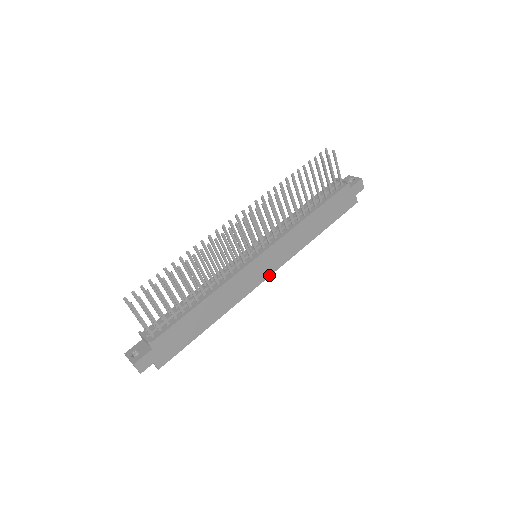
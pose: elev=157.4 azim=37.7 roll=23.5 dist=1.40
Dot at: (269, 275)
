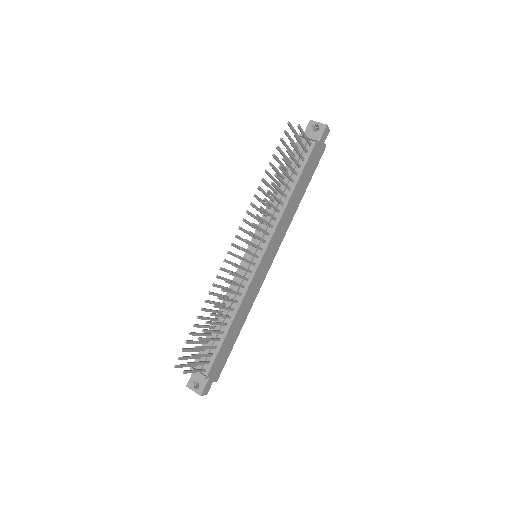
Dot at: (271, 263)
